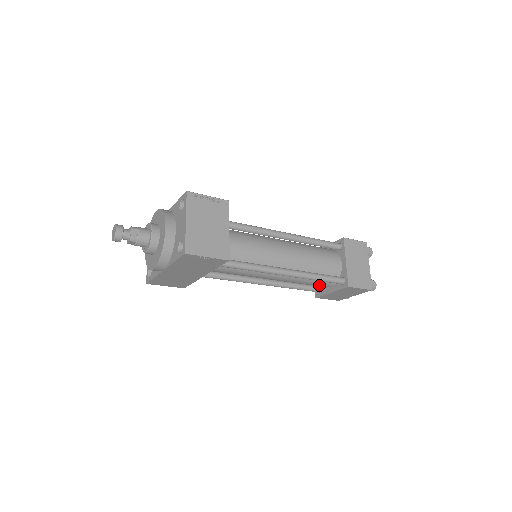
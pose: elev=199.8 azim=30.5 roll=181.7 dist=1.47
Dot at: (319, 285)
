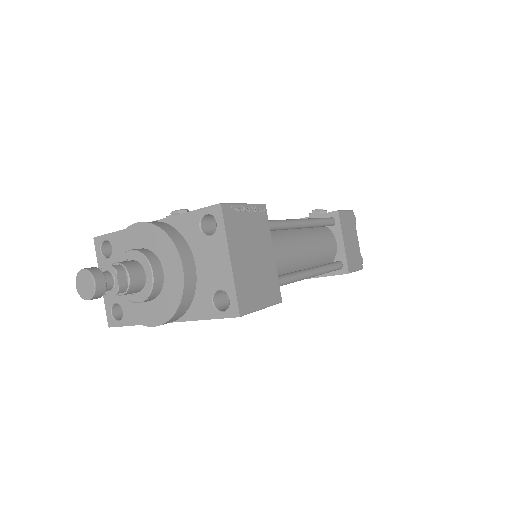
Dot at: occluded
